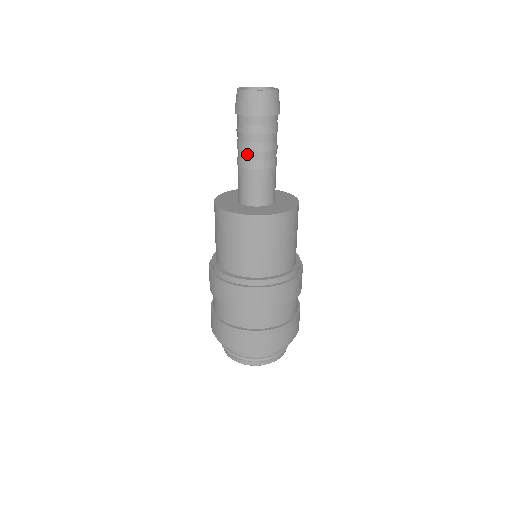
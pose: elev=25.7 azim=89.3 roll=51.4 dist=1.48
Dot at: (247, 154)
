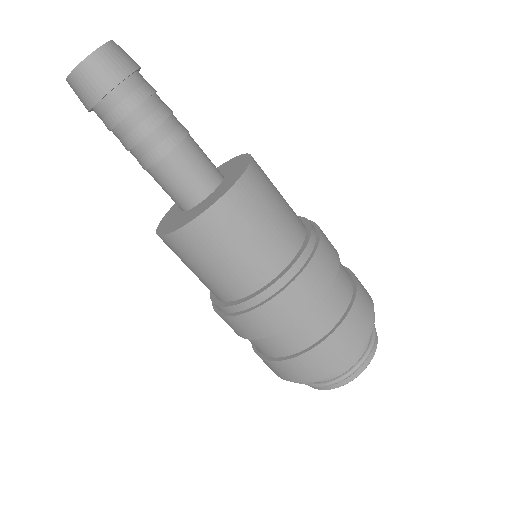
Dot at: occluded
